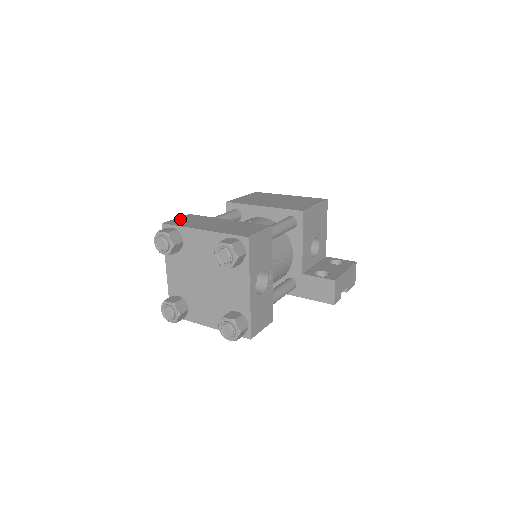
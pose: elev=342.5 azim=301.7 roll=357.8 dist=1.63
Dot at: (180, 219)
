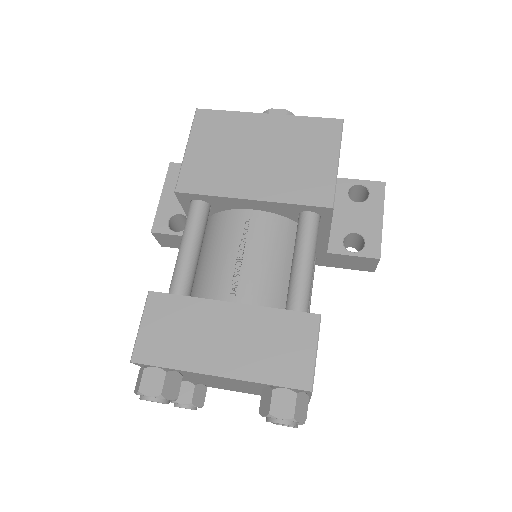
Dot at: (149, 329)
